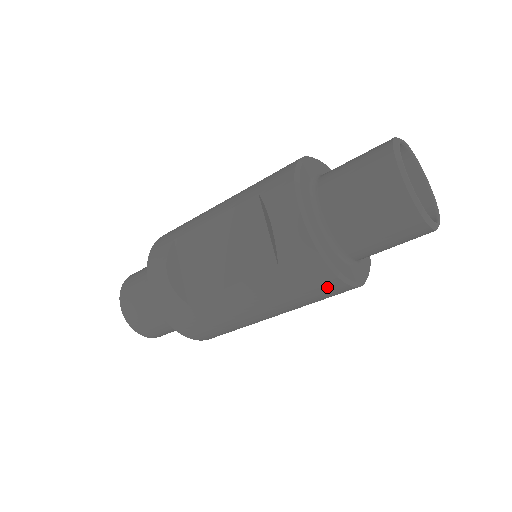
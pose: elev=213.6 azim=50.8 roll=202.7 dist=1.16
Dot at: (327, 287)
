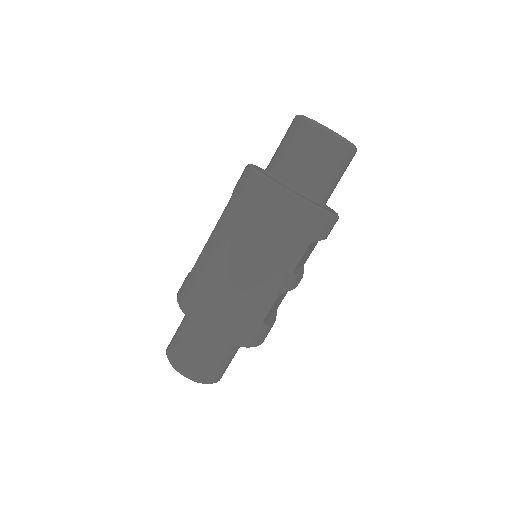
Dot at: (257, 190)
